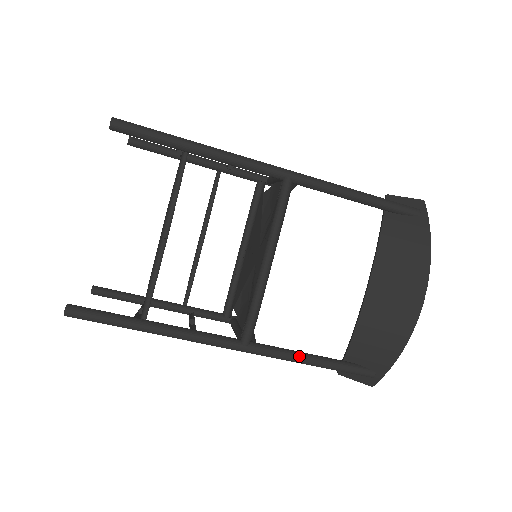
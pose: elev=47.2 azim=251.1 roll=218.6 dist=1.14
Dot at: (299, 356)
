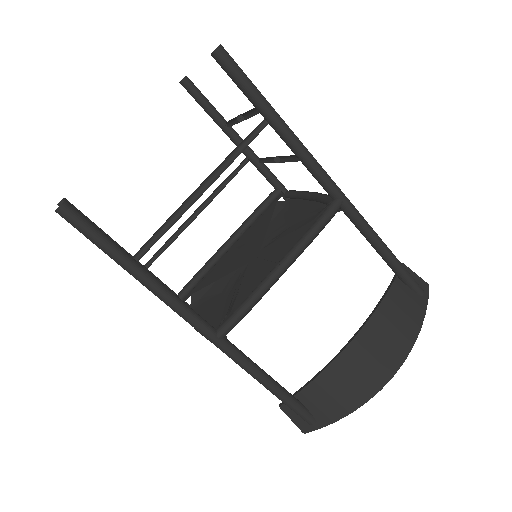
Dot at: (261, 373)
